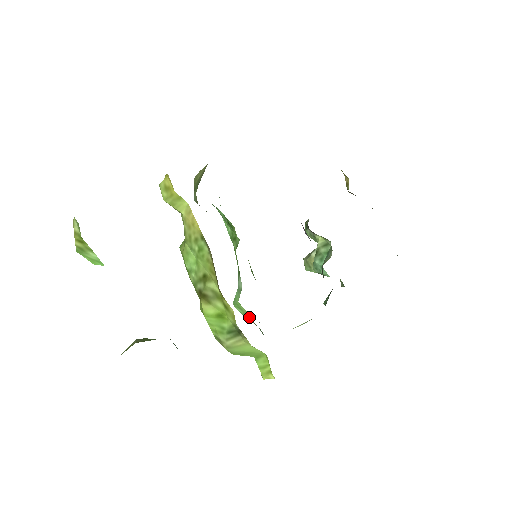
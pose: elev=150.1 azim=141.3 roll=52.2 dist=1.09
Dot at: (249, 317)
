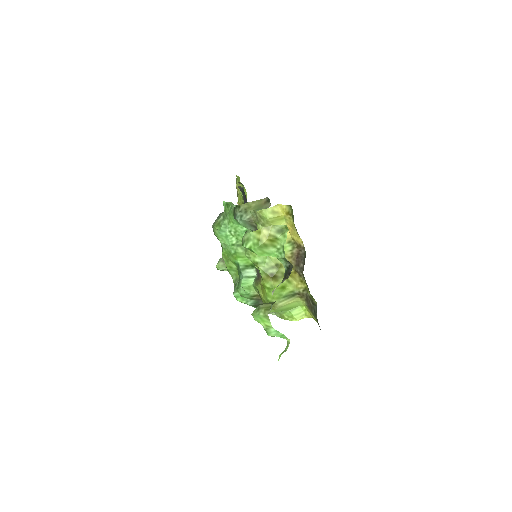
Dot at: (257, 293)
